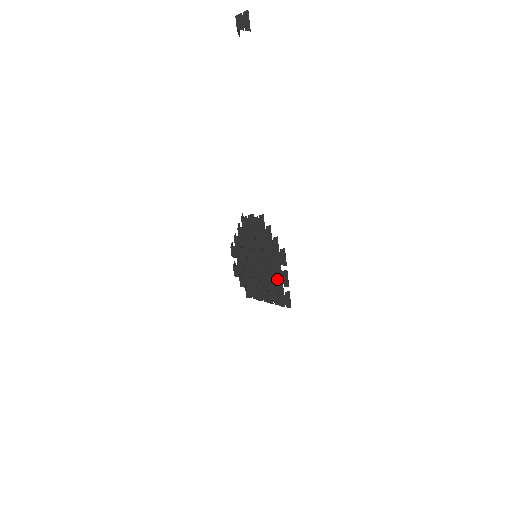
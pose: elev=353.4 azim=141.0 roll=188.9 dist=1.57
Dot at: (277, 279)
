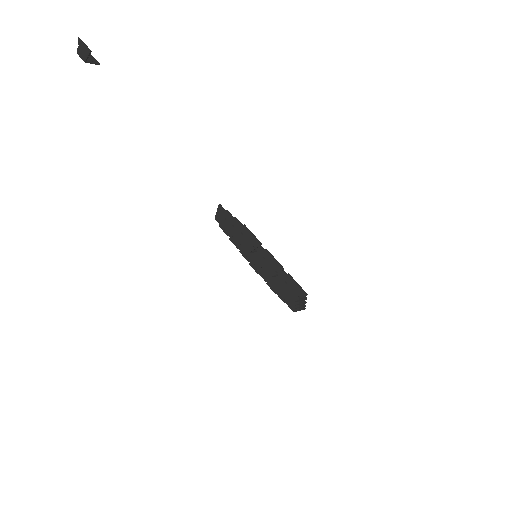
Dot at: (265, 269)
